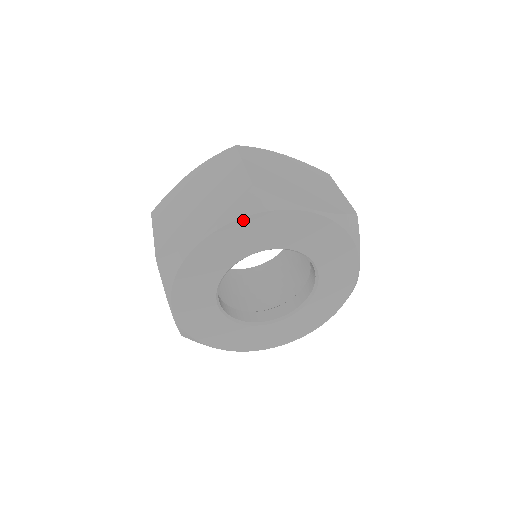
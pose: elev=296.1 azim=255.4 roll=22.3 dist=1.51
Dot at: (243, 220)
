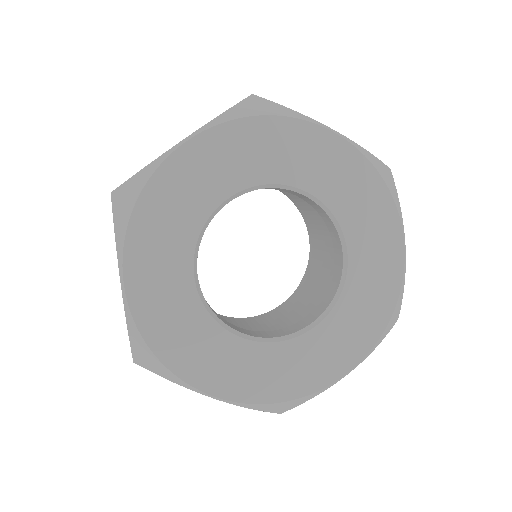
Dot at: (238, 123)
